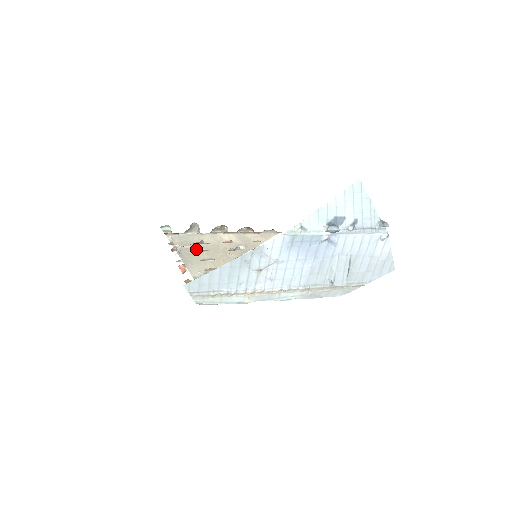
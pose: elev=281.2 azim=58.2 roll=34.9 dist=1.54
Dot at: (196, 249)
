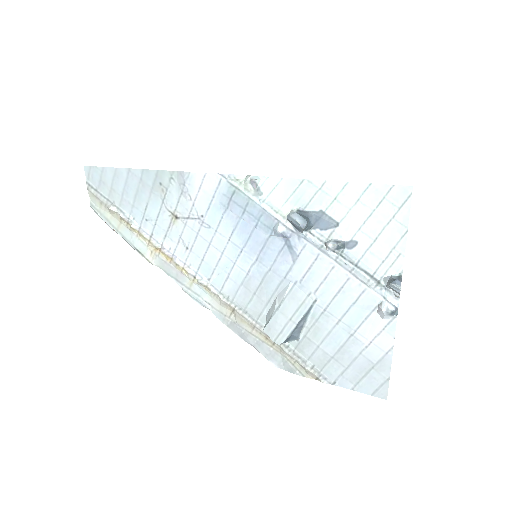
Dot at: occluded
